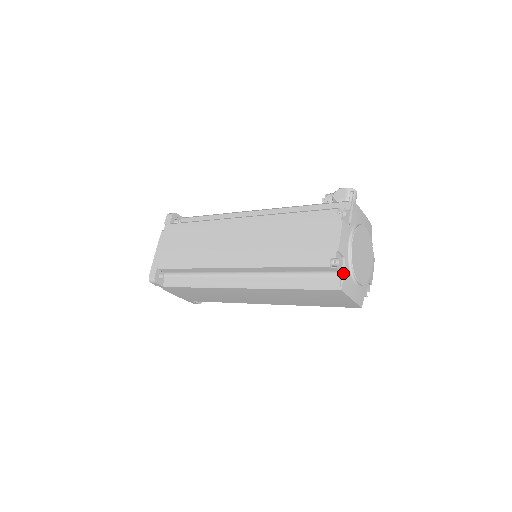
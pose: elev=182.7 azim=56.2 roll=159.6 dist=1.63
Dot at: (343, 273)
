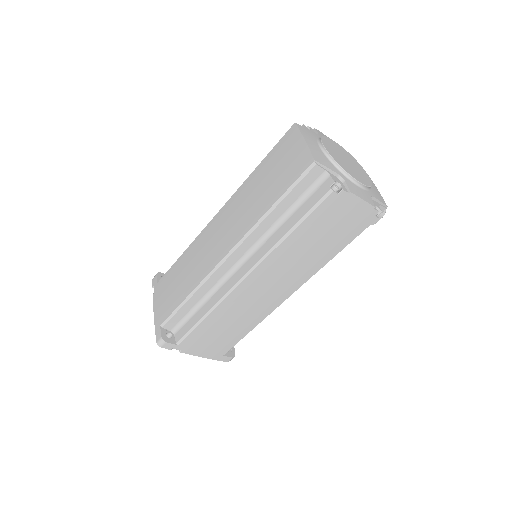
Dot at: (308, 130)
